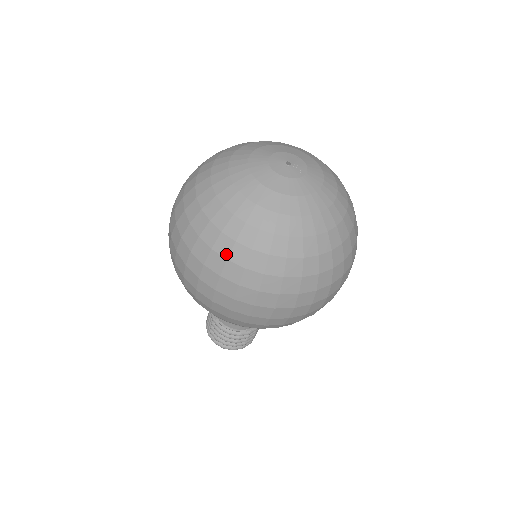
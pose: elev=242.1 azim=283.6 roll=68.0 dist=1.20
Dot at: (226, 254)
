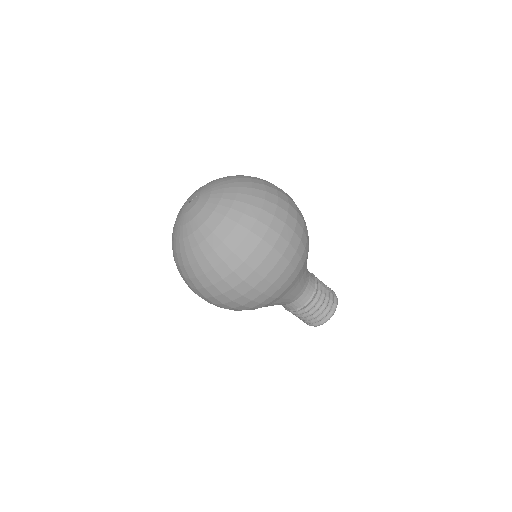
Dot at: (201, 272)
